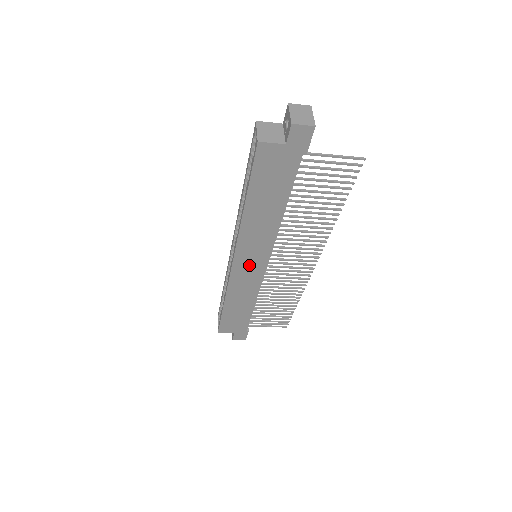
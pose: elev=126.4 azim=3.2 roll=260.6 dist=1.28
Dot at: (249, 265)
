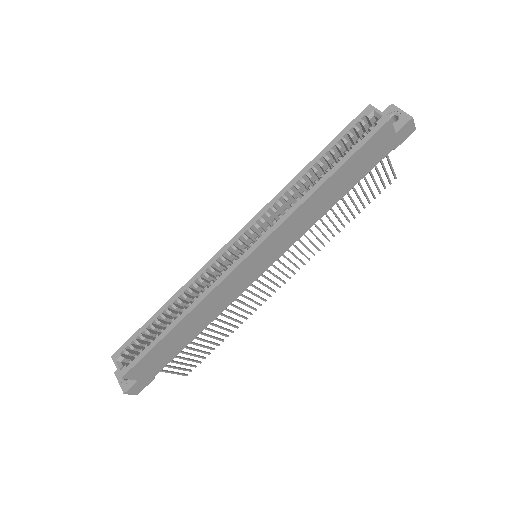
Dot at: (257, 263)
